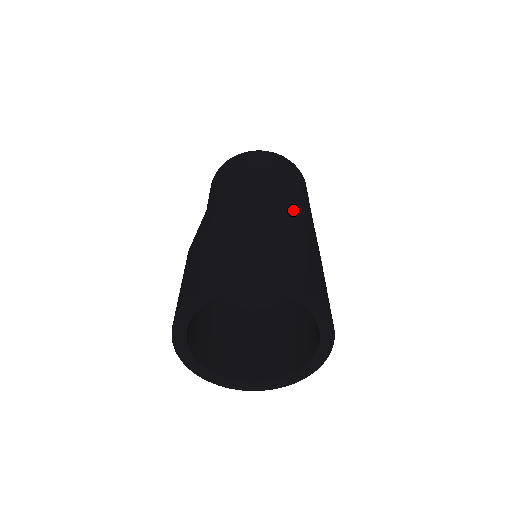
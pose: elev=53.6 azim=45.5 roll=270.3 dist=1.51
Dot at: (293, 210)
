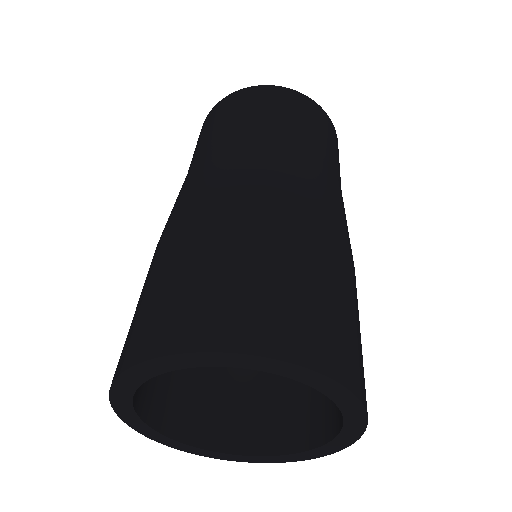
Dot at: (246, 180)
